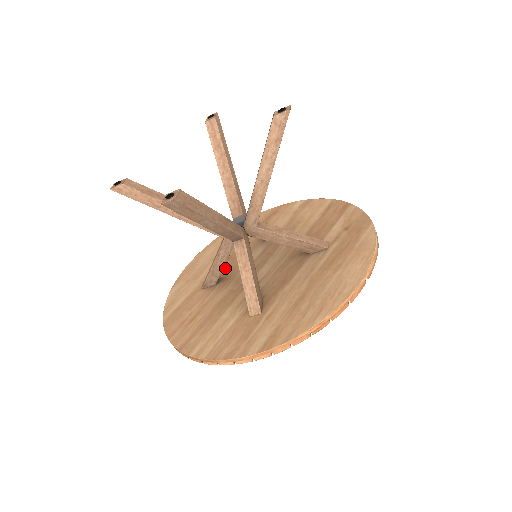
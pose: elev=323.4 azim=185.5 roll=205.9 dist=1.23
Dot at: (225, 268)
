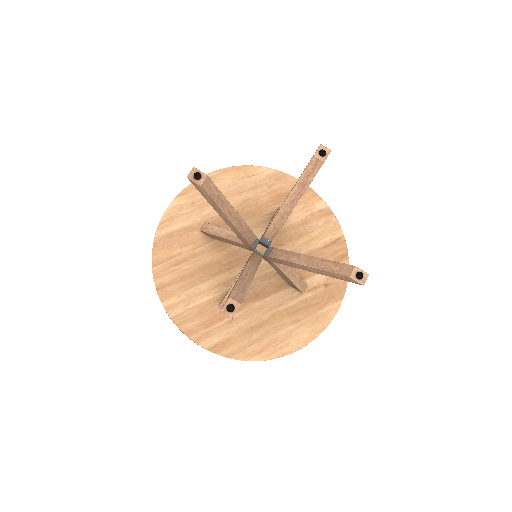
Dot at: occluded
